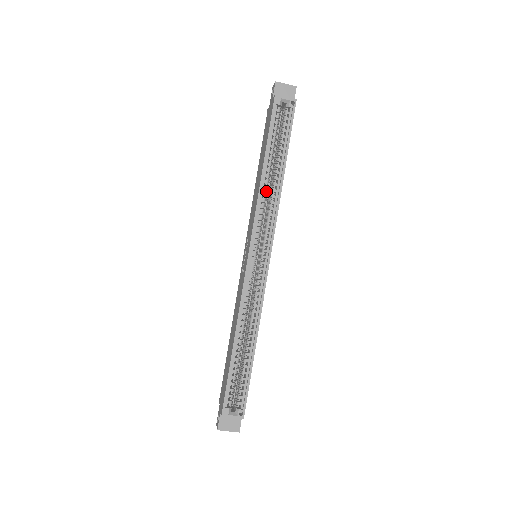
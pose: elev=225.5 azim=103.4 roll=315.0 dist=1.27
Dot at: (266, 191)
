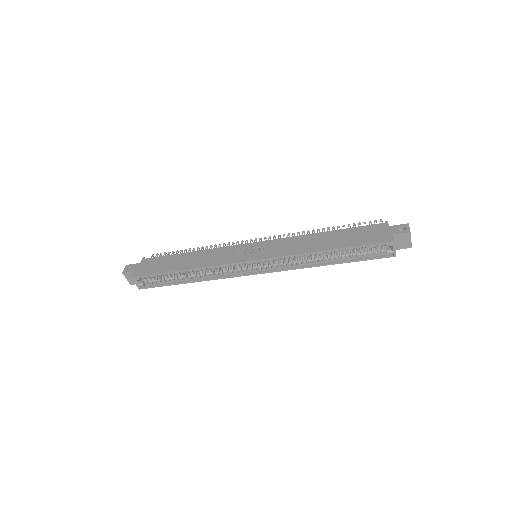
Dot at: (308, 256)
